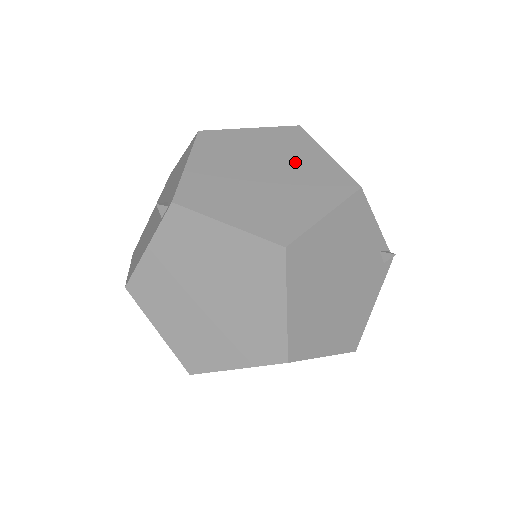
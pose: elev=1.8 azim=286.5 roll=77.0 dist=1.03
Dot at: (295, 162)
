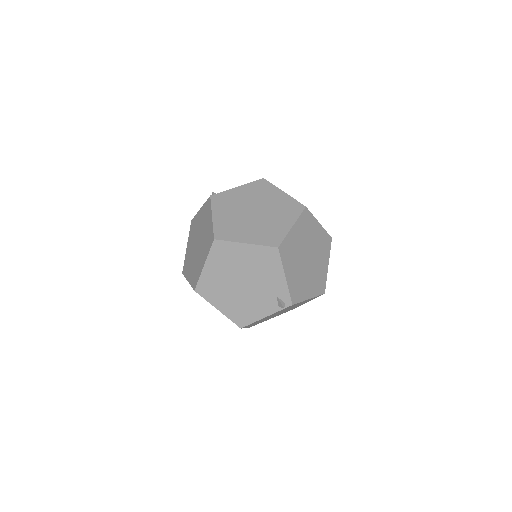
Dot at: (313, 240)
